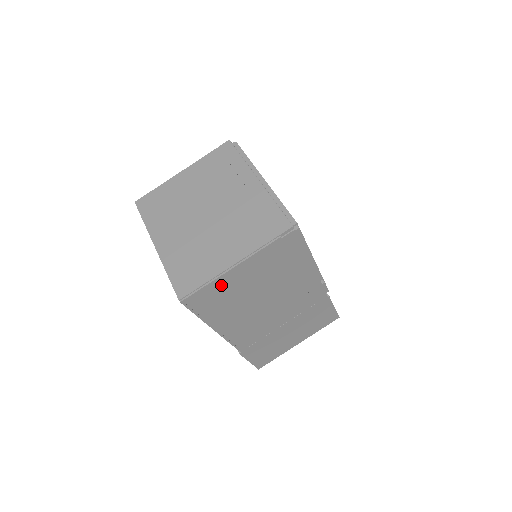
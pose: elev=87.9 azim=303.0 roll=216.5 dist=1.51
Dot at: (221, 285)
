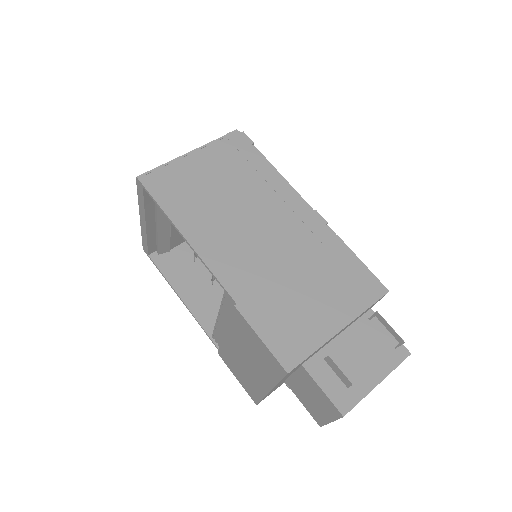
Dot at: (178, 171)
